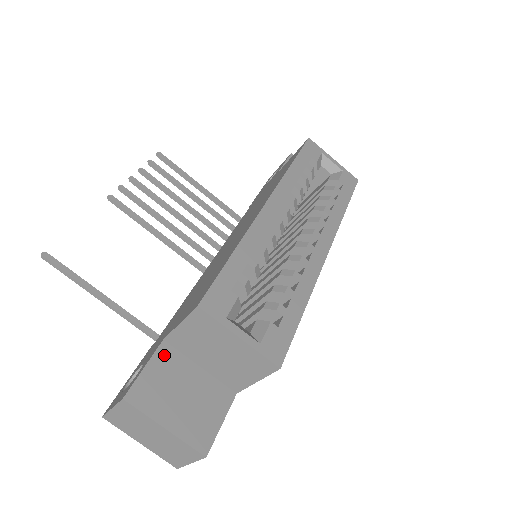
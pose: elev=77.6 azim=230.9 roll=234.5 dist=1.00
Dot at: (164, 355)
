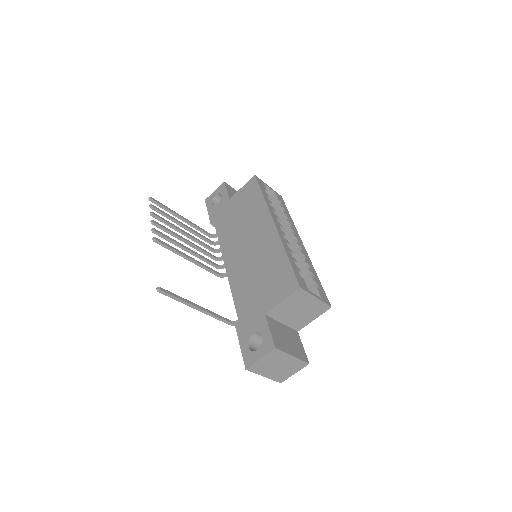
Dot at: (270, 322)
